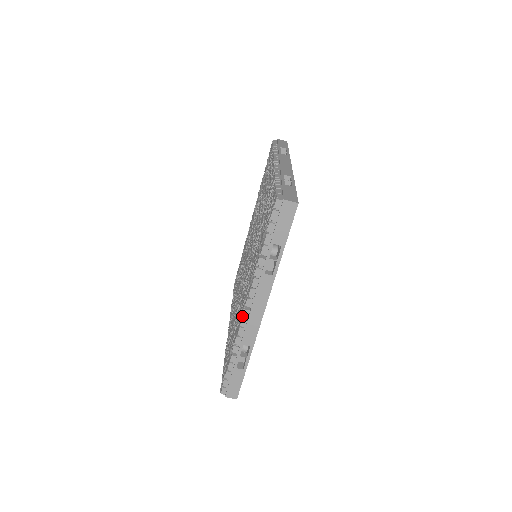
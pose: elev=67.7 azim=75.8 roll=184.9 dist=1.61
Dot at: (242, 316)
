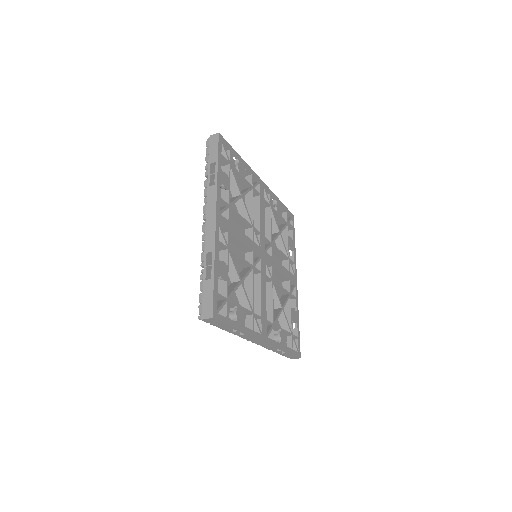
Dot at: occluded
